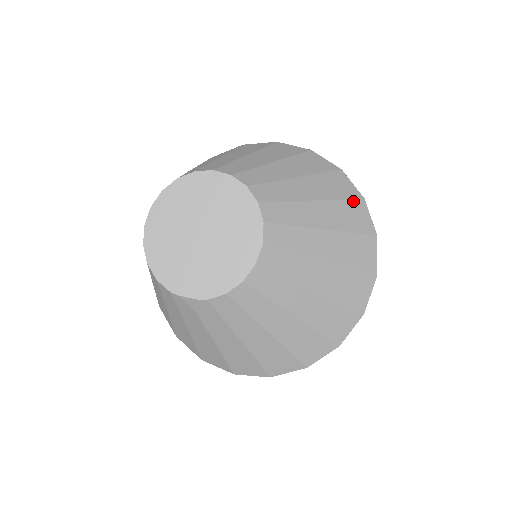
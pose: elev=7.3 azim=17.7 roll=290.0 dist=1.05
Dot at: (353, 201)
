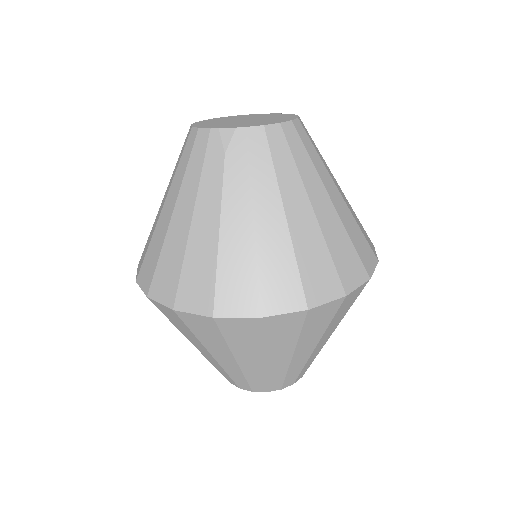
Dot at: occluded
